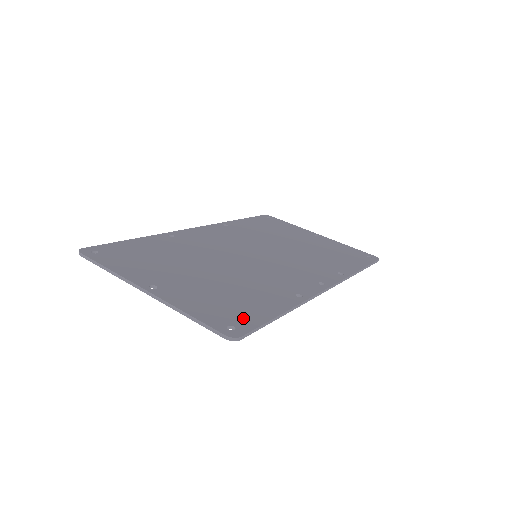
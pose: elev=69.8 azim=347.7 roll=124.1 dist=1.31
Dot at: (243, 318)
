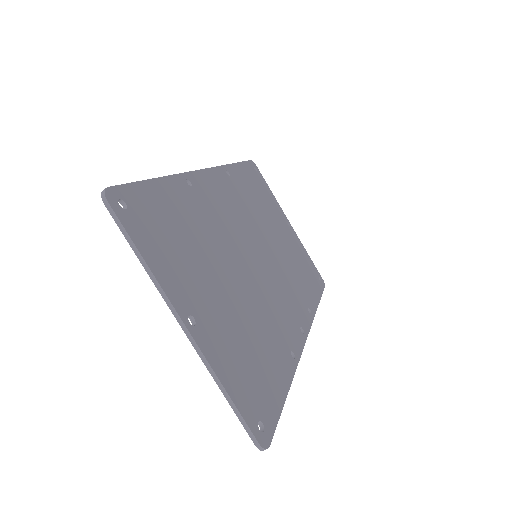
Dot at: (266, 404)
